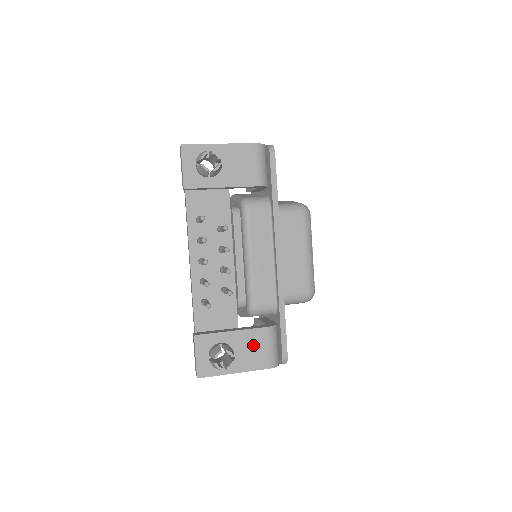
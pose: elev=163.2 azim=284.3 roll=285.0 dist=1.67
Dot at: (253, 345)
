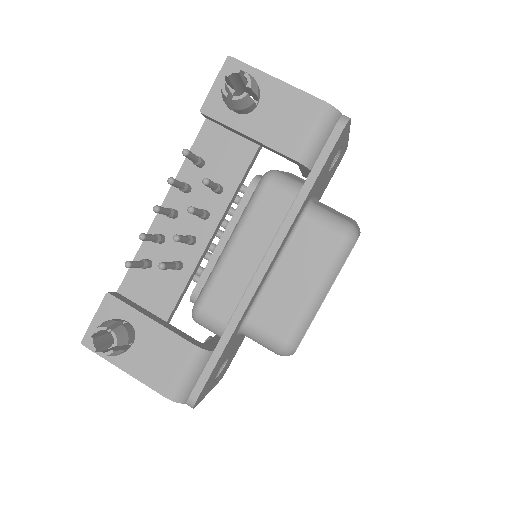
Dot at: (164, 354)
